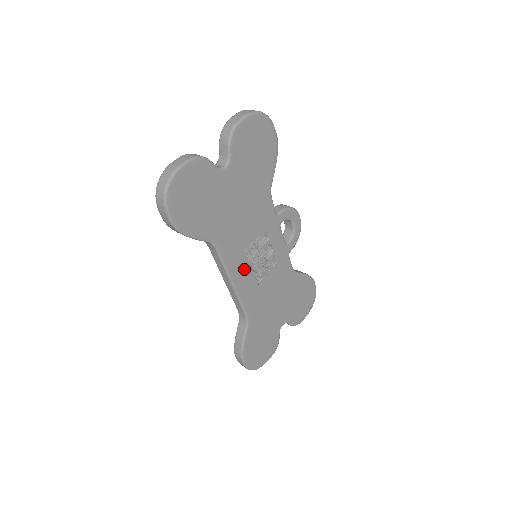
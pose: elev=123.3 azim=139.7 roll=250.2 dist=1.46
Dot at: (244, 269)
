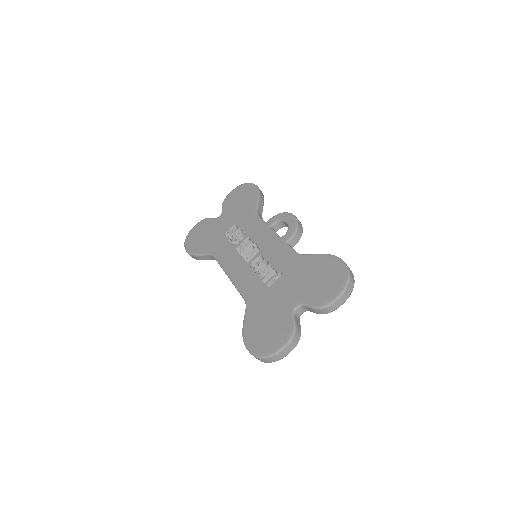
Dot at: occluded
